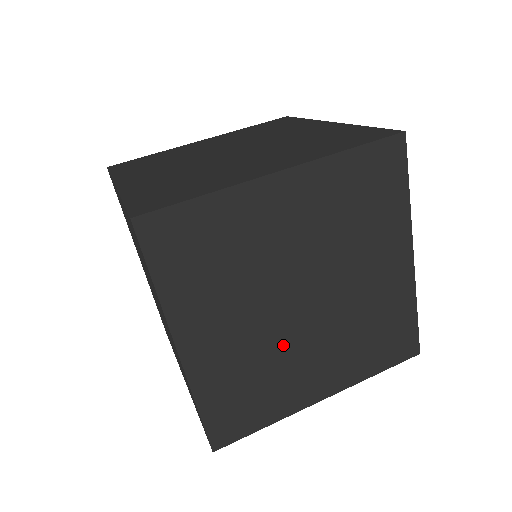
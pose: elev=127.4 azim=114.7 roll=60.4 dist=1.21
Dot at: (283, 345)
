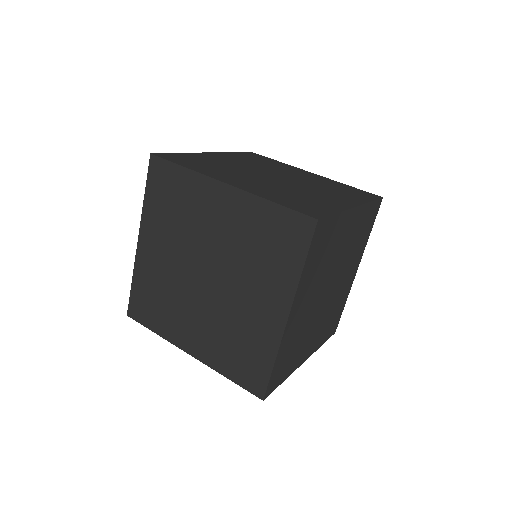
Dot at: (184, 292)
